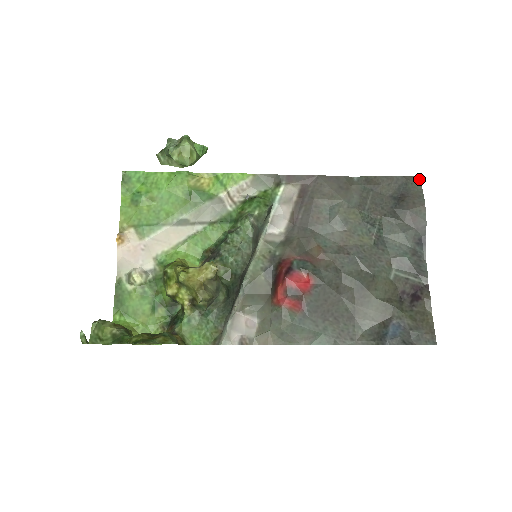
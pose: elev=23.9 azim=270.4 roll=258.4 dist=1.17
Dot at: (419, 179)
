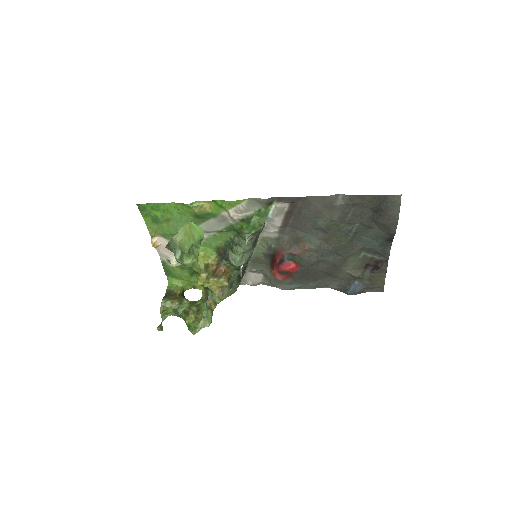
Dot at: (400, 199)
